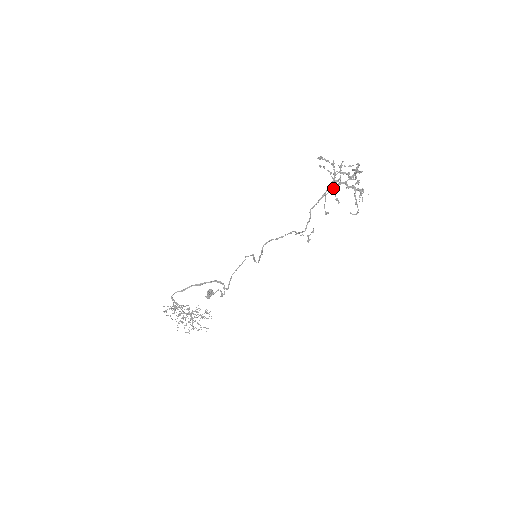
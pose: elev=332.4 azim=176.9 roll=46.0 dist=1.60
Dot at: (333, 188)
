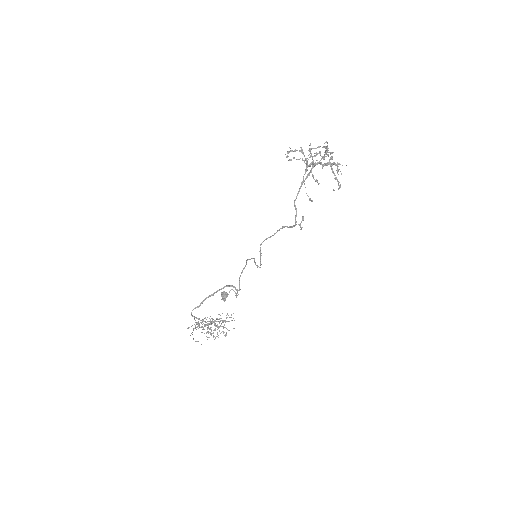
Dot at: (309, 172)
